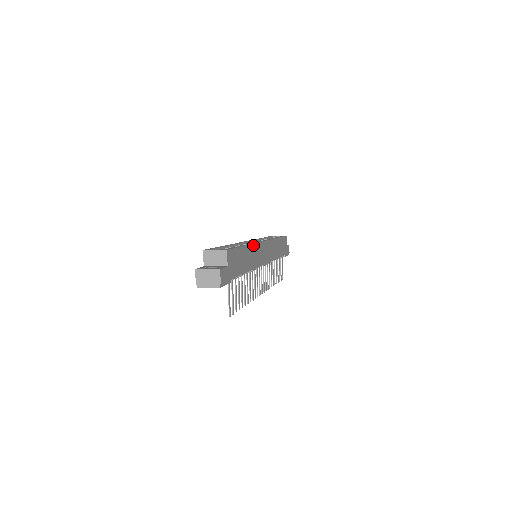
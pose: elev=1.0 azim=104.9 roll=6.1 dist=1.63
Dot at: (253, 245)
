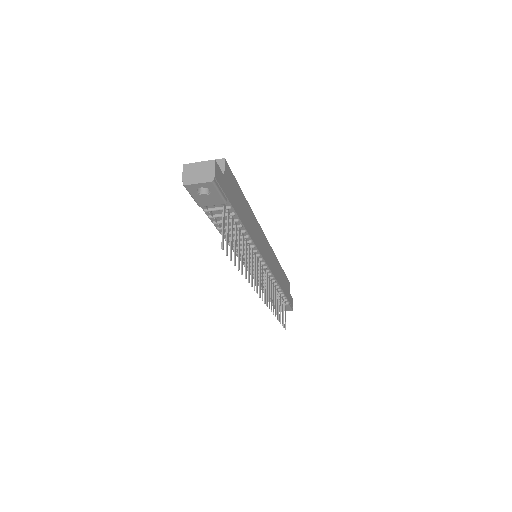
Dot at: (254, 217)
